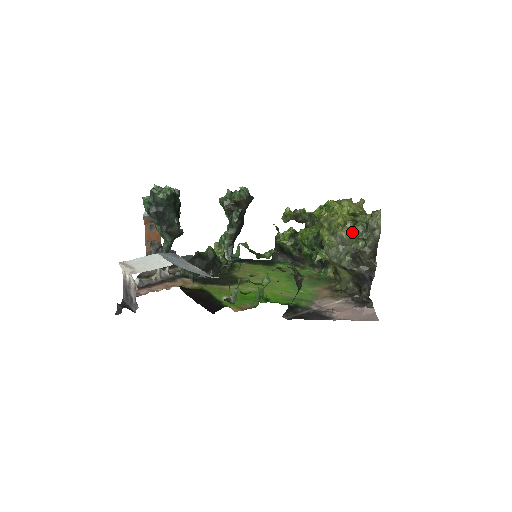
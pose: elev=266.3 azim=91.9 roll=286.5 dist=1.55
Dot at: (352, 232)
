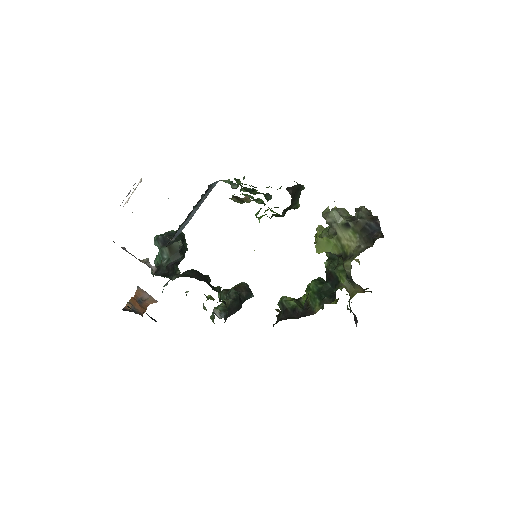
Dot at: (344, 209)
